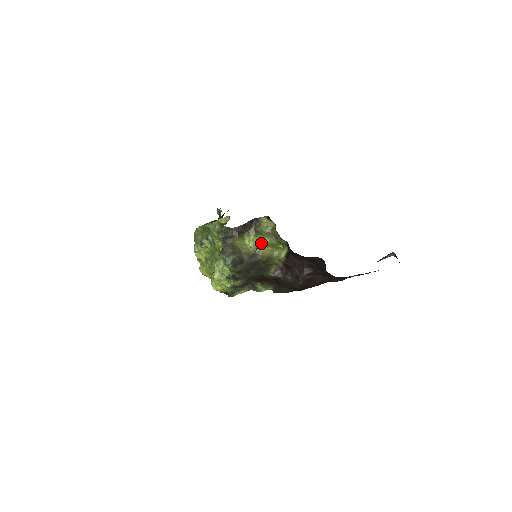
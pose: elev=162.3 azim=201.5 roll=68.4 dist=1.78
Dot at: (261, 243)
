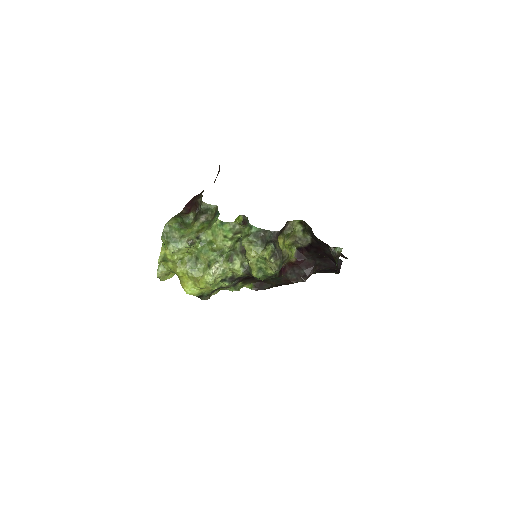
Dot at: (337, 250)
